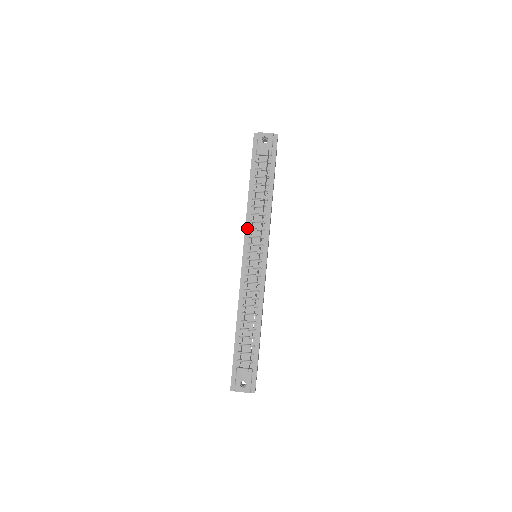
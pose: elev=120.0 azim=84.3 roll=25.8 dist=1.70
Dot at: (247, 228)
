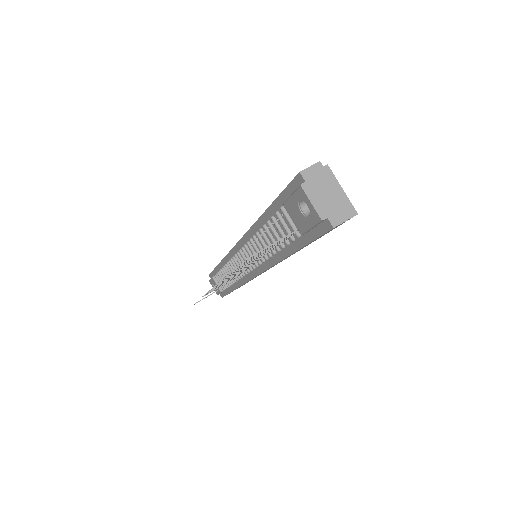
Dot at: (246, 237)
